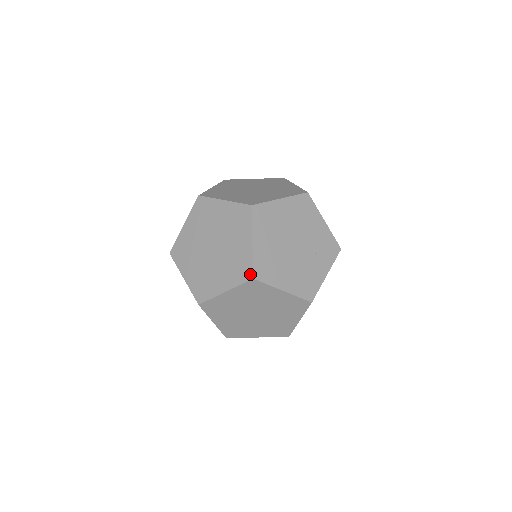
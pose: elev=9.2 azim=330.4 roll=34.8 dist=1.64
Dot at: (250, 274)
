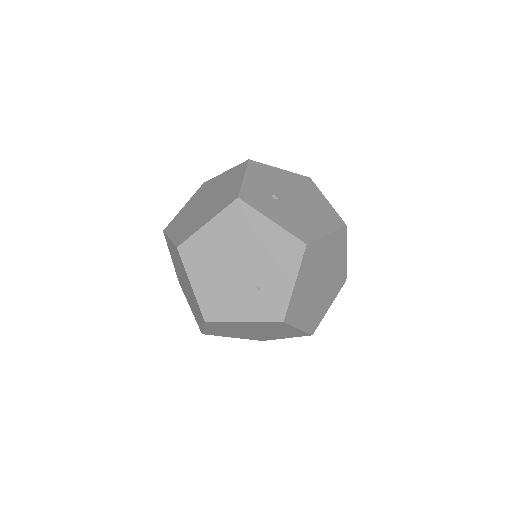
Dot at: (308, 335)
